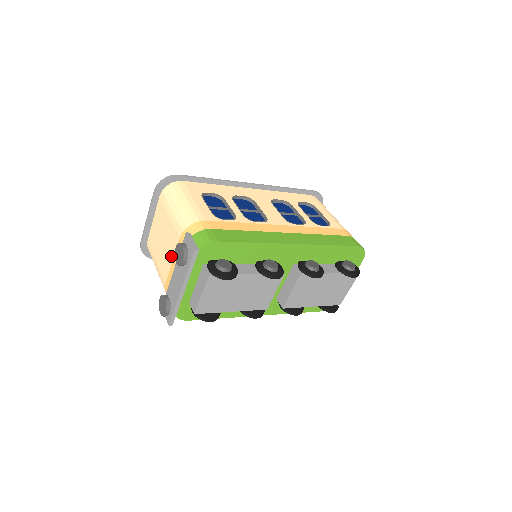
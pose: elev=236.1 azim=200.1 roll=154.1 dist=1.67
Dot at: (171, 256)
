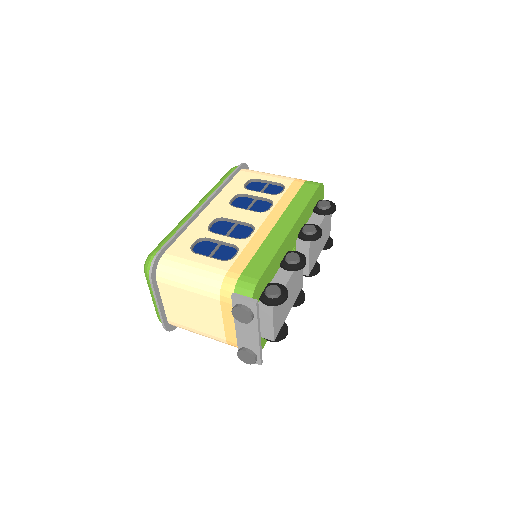
Dot at: (218, 318)
